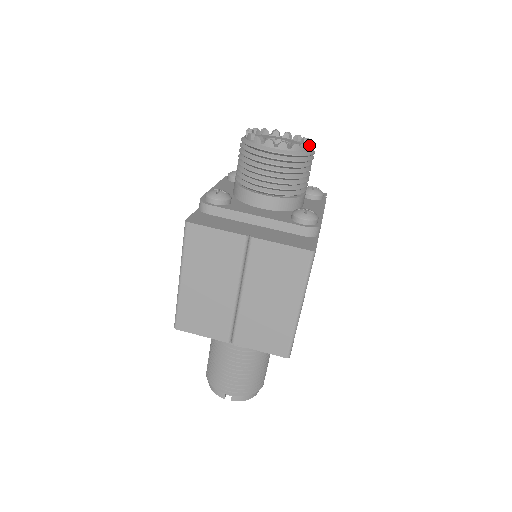
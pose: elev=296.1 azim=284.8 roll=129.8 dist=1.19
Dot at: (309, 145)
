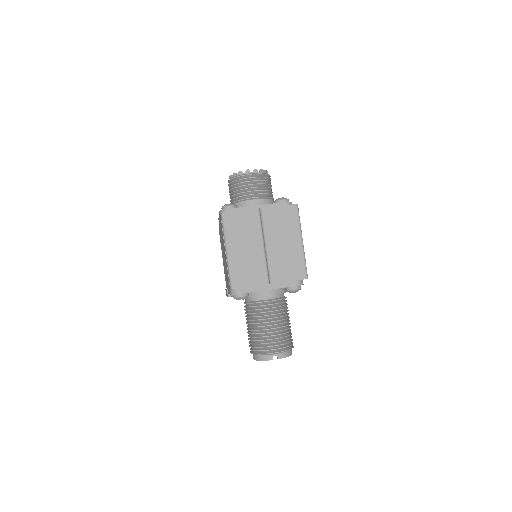
Dot at: (267, 172)
